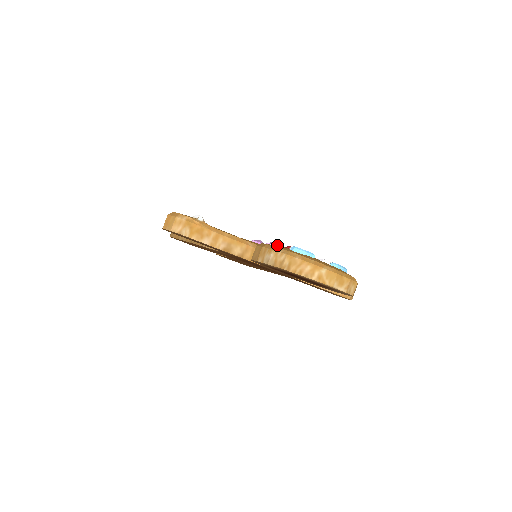
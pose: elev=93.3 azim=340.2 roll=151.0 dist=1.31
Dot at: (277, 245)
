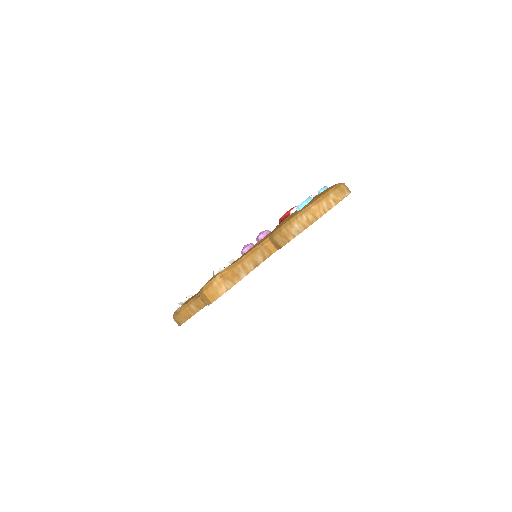
Dot at: (264, 231)
